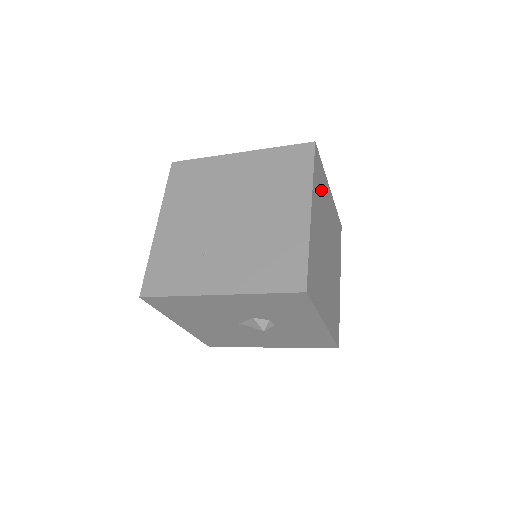
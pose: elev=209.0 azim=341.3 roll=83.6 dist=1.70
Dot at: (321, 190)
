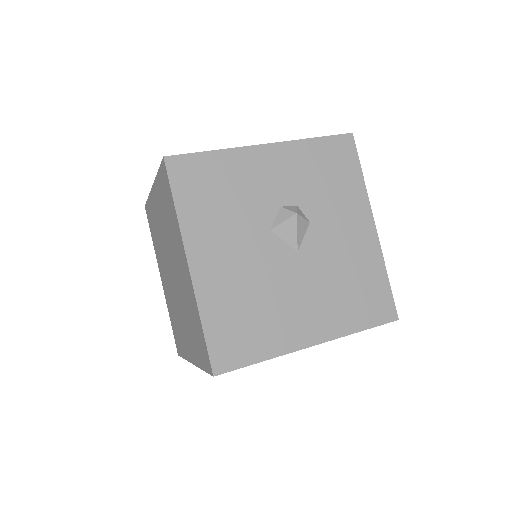
Dot at: occluded
